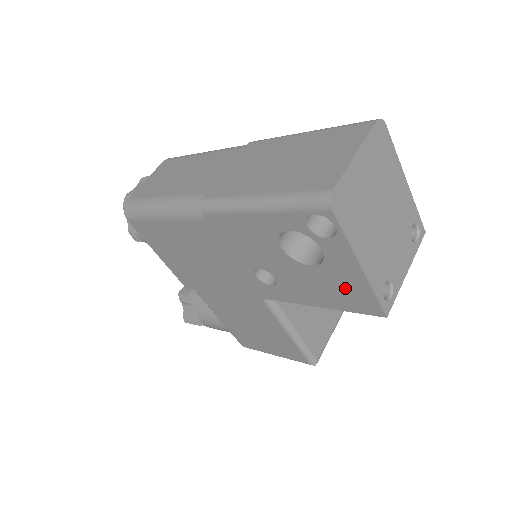
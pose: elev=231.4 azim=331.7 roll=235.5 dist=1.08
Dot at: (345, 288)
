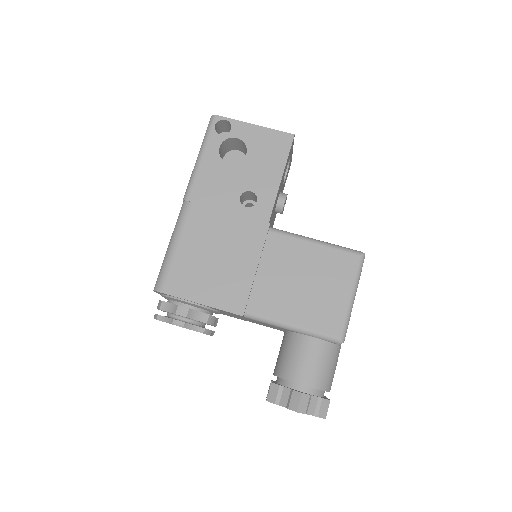
Dot at: (267, 145)
